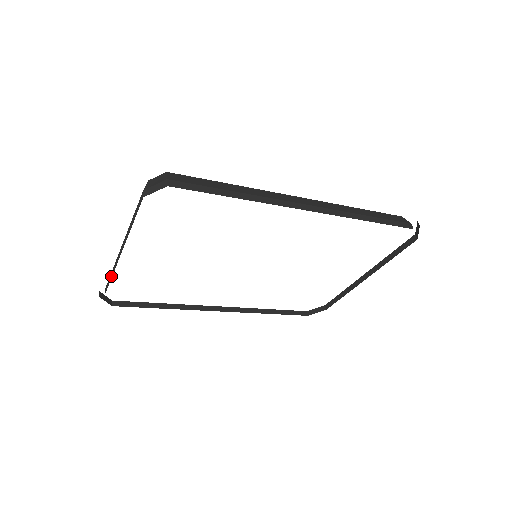
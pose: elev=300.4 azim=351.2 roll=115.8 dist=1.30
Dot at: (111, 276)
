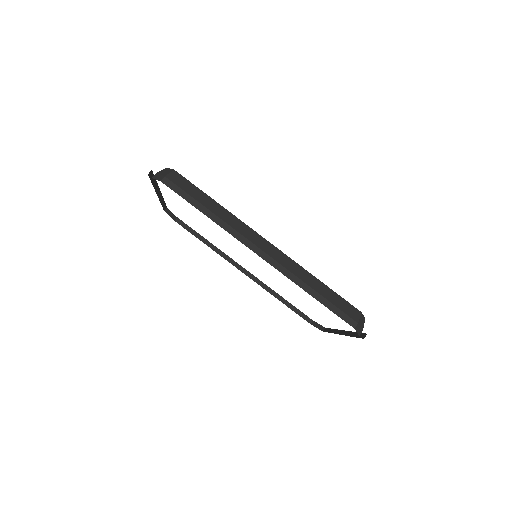
Dot at: occluded
